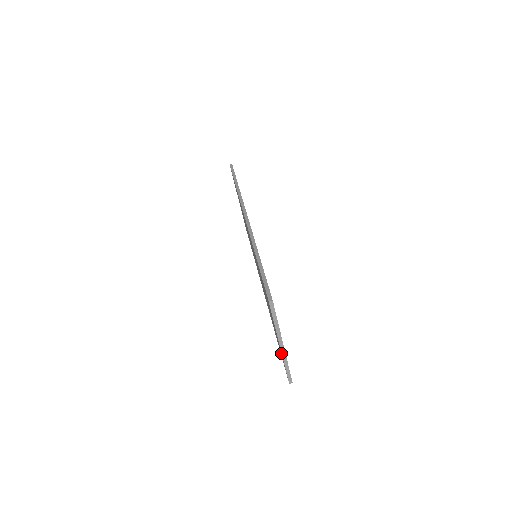
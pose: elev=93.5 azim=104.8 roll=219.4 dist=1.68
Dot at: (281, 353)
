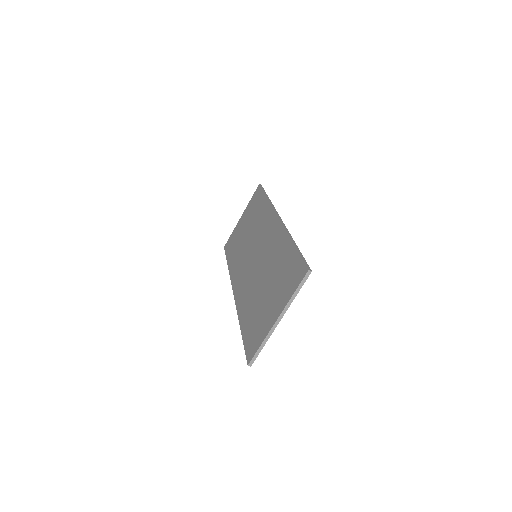
Dot at: (265, 330)
